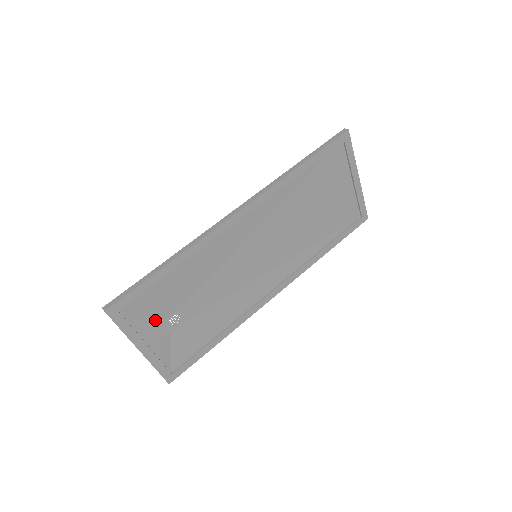
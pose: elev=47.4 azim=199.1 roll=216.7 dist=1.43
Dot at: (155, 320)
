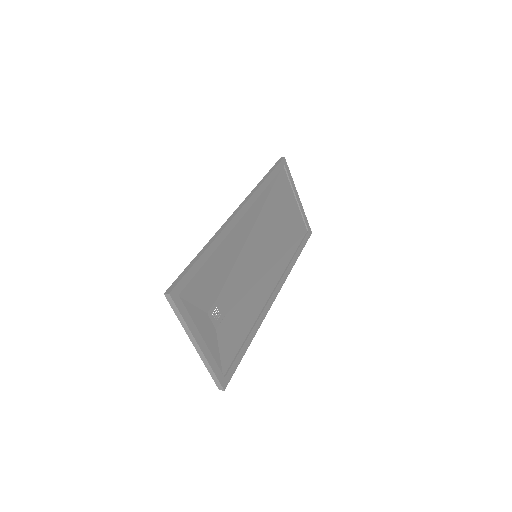
Dot at: (203, 312)
